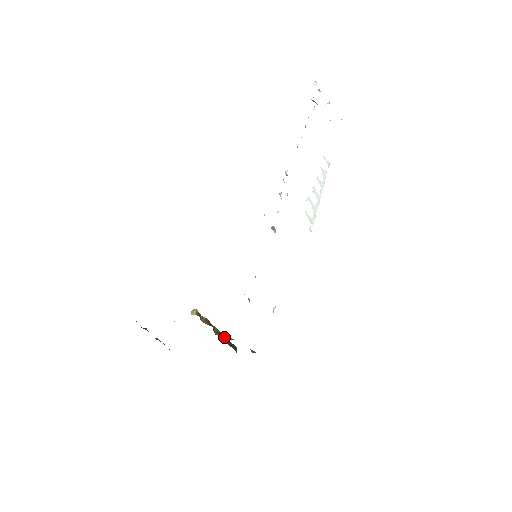
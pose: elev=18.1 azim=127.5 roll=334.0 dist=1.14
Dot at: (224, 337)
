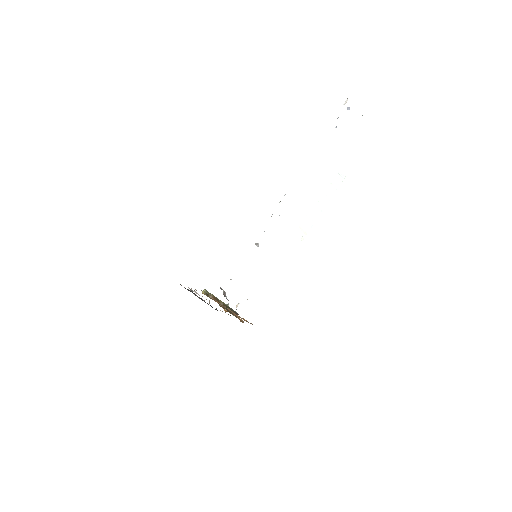
Dot at: (228, 307)
